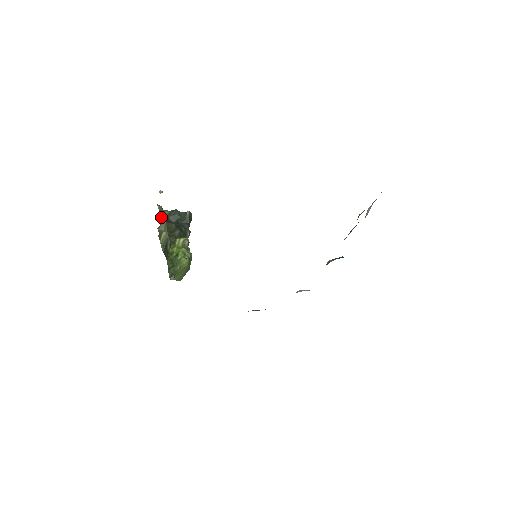
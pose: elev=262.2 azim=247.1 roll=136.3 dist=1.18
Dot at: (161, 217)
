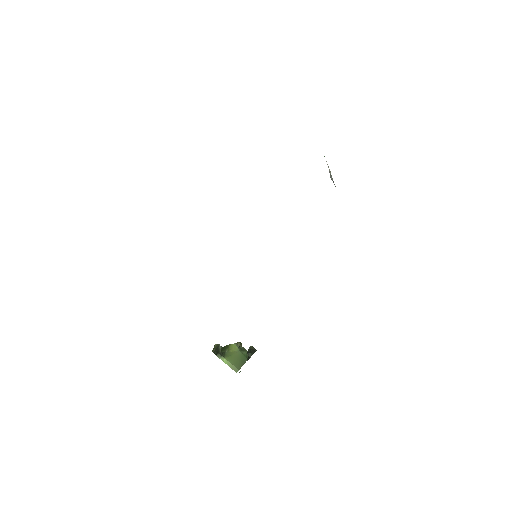
Dot at: occluded
